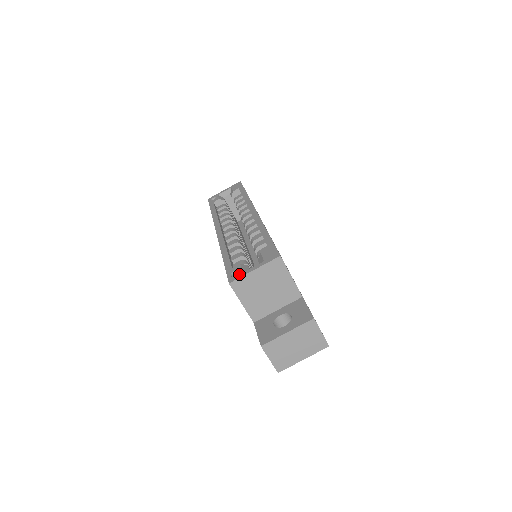
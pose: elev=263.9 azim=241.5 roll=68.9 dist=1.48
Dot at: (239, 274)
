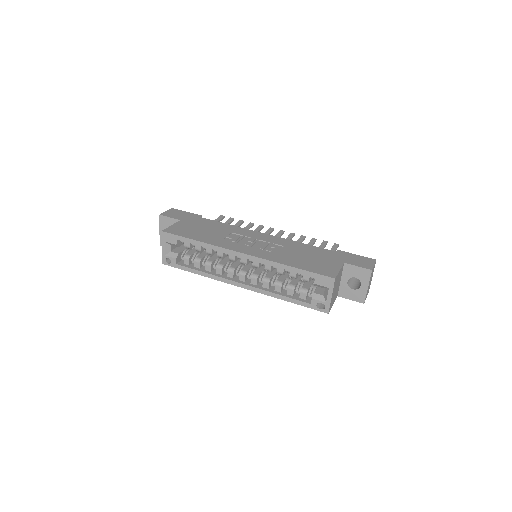
Dot at: (325, 305)
